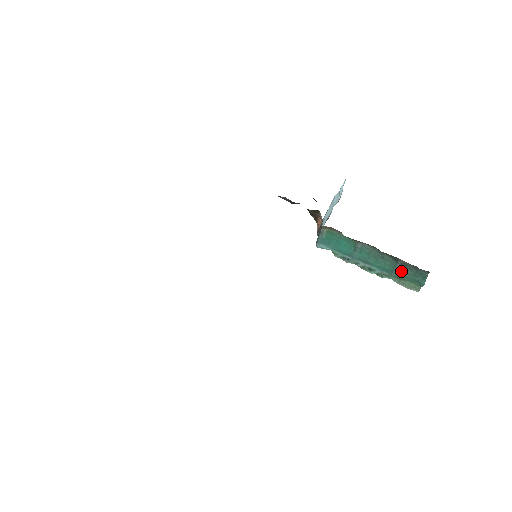
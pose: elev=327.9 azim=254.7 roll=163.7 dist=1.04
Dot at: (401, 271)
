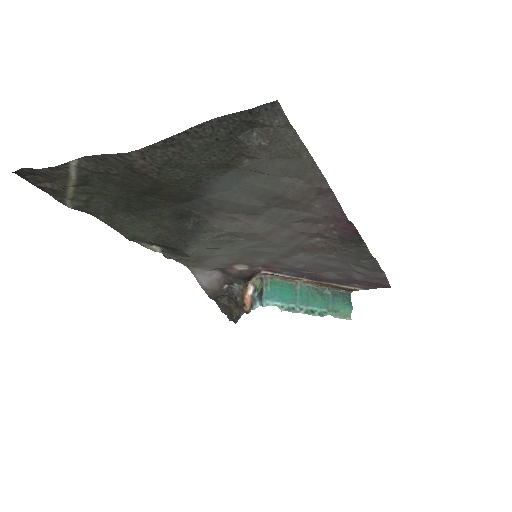
Dot at: (334, 301)
